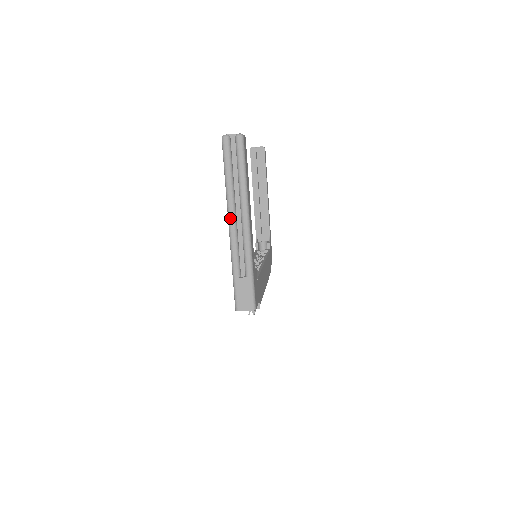
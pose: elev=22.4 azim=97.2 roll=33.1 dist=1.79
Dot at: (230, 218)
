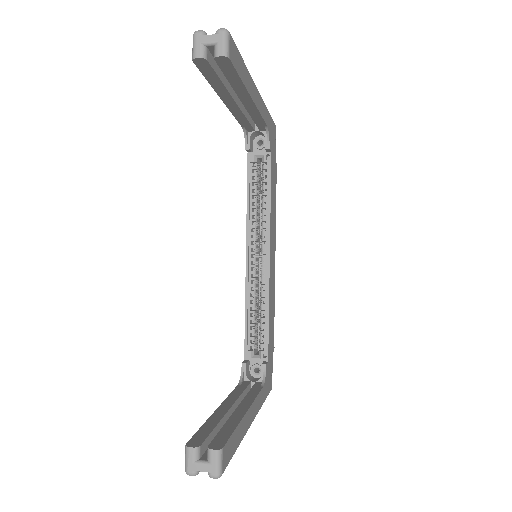
Dot at: occluded
